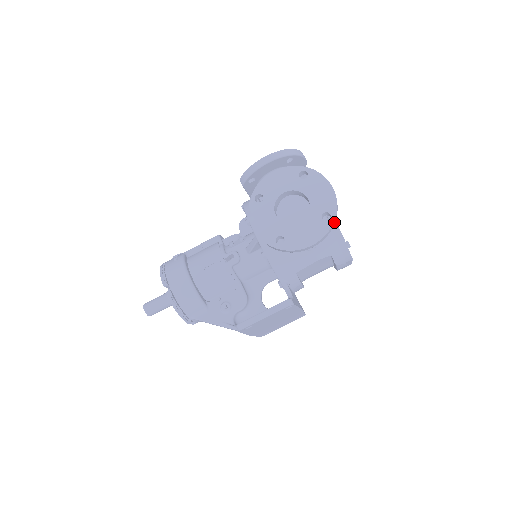
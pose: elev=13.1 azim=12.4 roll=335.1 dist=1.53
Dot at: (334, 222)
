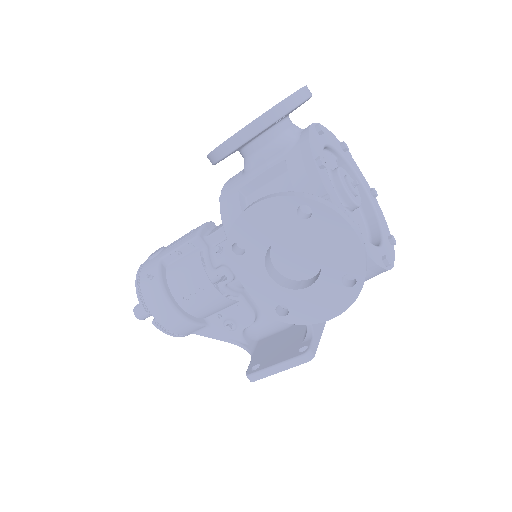
Dot at: (362, 284)
